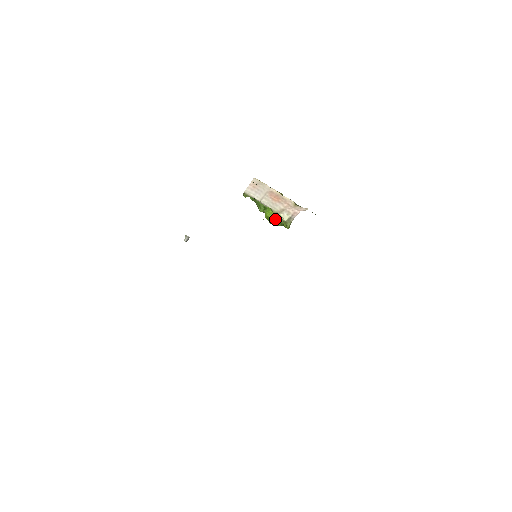
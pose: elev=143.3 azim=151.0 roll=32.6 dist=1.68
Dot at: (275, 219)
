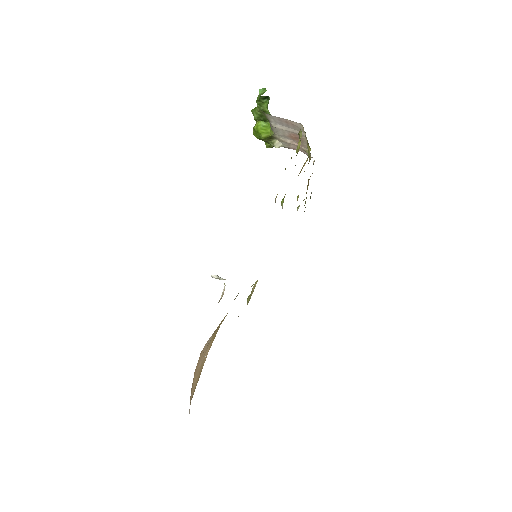
Dot at: (266, 139)
